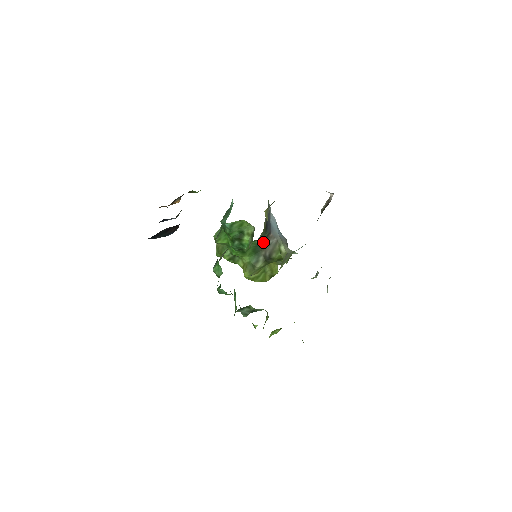
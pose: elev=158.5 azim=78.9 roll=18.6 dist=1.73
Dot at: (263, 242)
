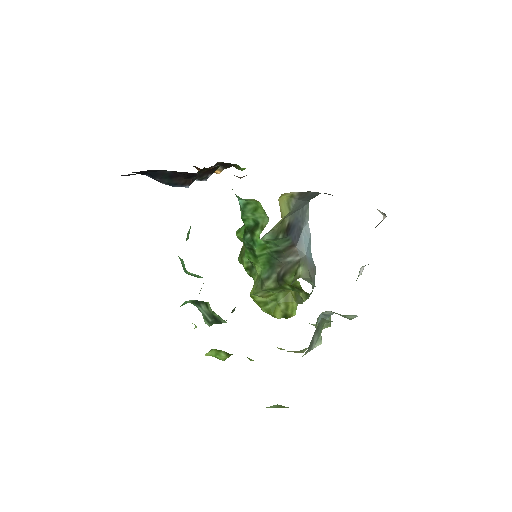
Dot at: (281, 253)
